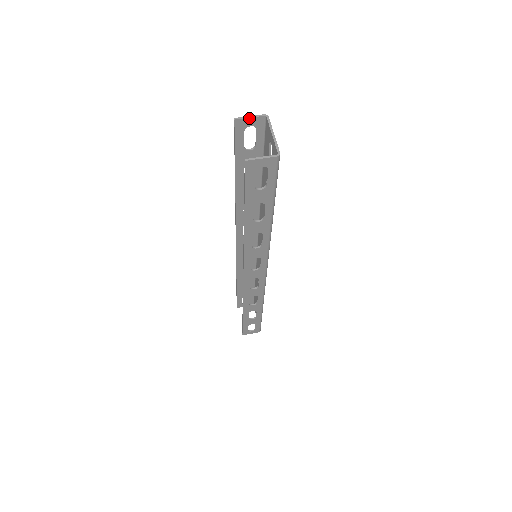
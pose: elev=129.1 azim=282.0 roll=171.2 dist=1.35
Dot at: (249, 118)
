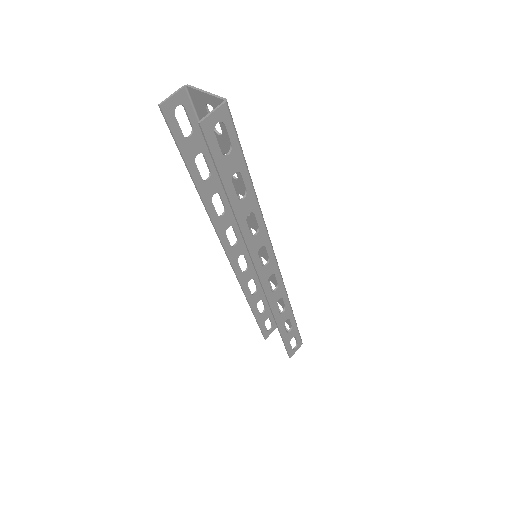
Dot at: (172, 97)
